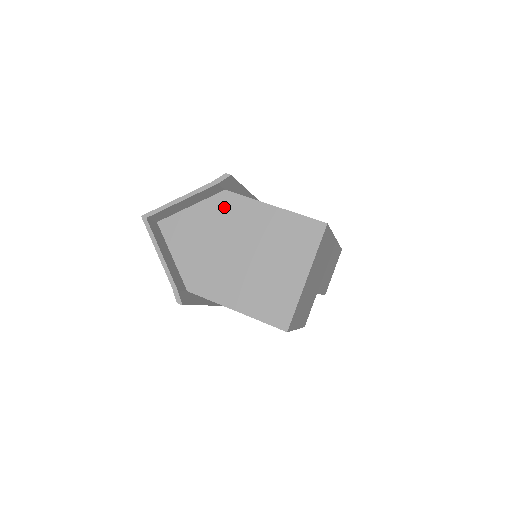
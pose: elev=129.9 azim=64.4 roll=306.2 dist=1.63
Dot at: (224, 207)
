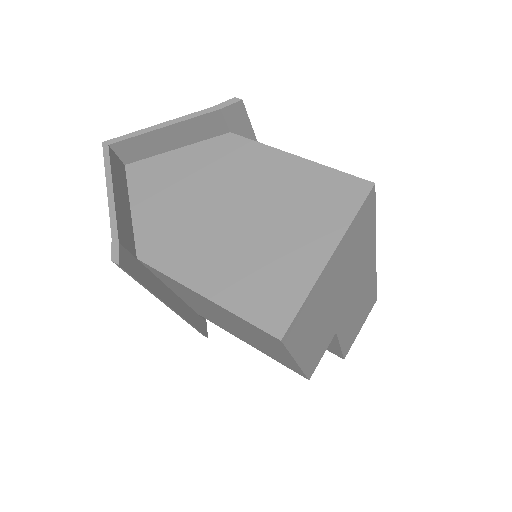
Dot at: (223, 153)
